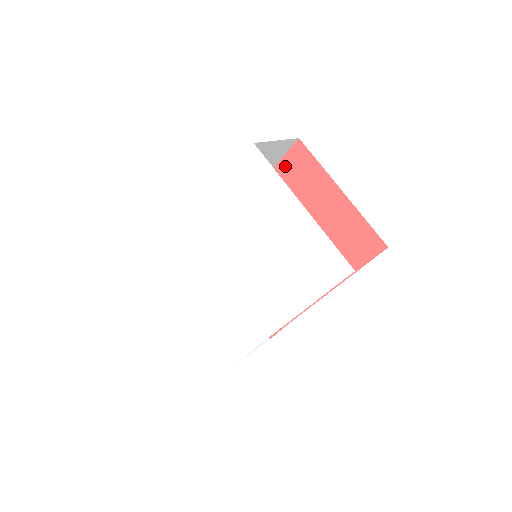
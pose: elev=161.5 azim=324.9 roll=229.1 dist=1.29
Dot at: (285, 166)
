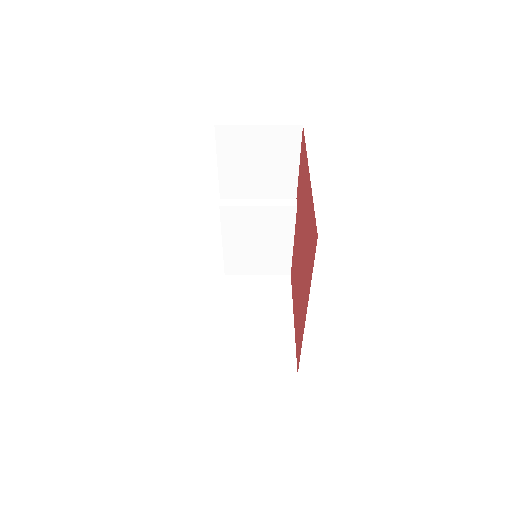
Dot at: (301, 160)
